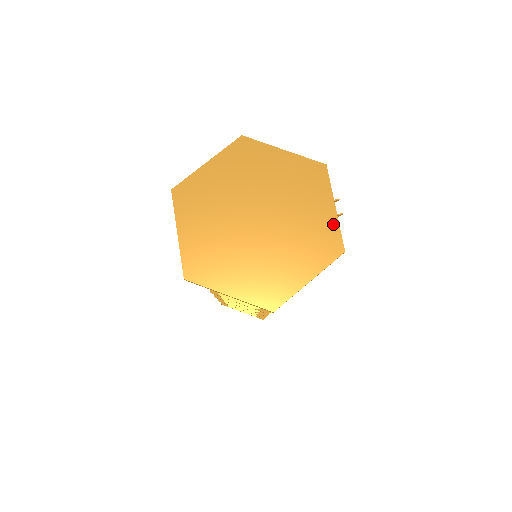
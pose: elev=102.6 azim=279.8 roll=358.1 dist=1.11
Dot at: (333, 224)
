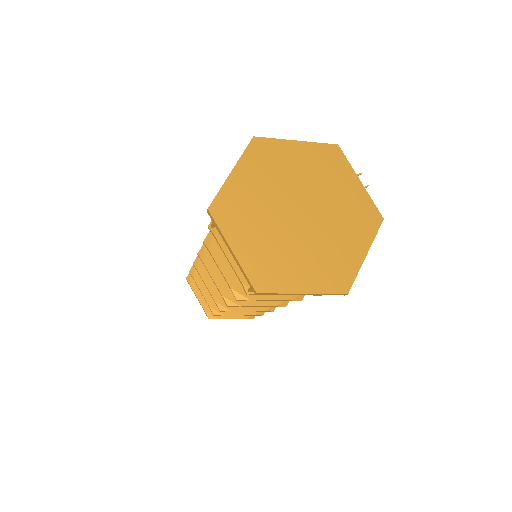
Dot at: (365, 197)
